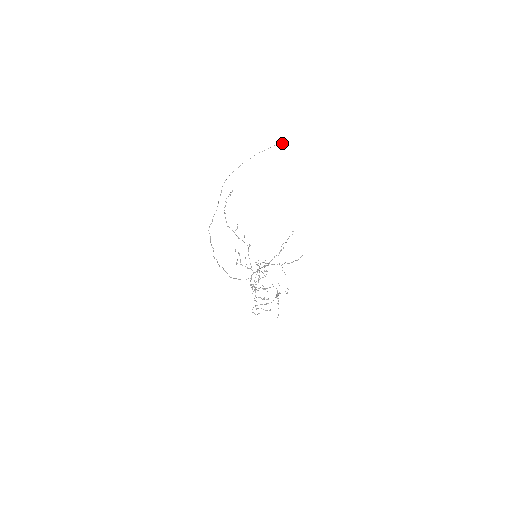
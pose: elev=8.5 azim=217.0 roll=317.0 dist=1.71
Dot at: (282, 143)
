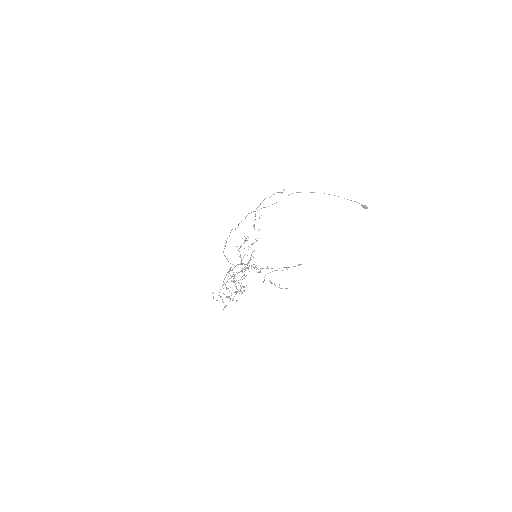
Dot at: (364, 205)
